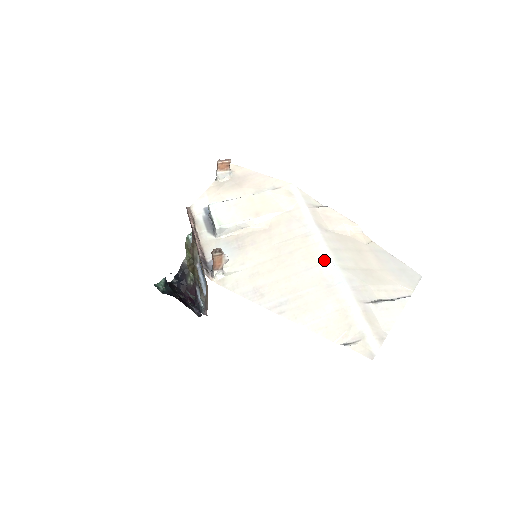
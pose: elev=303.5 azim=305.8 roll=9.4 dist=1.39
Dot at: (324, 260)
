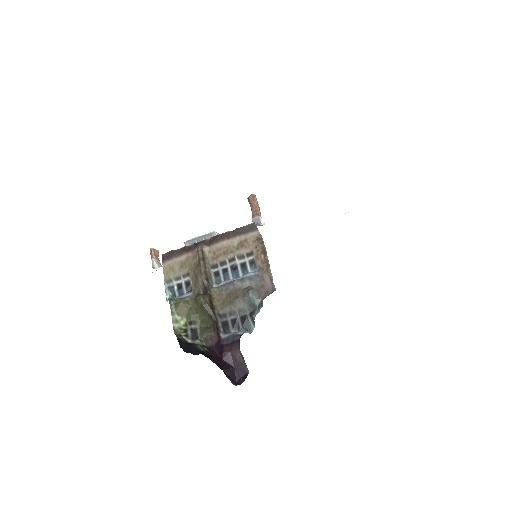
Dot at: occluded
